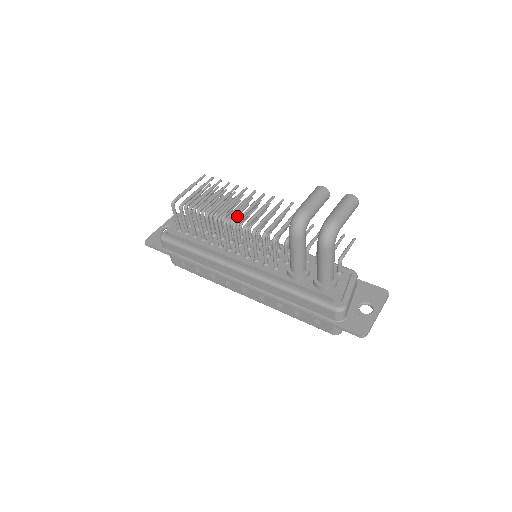
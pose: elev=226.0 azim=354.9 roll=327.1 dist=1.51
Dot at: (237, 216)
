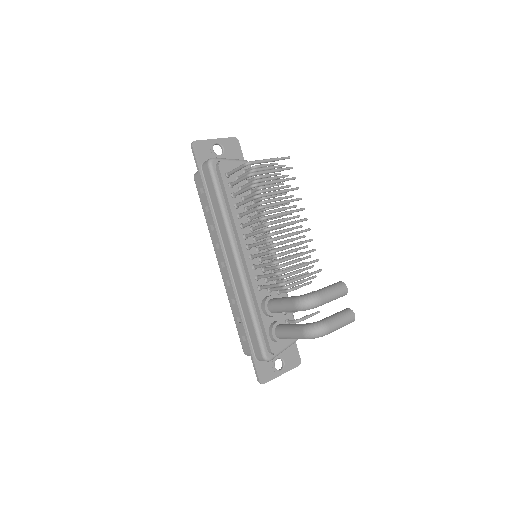
Dot at: (276, 218)
